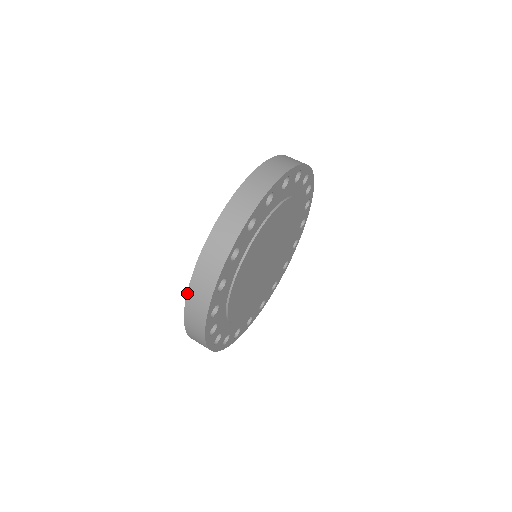
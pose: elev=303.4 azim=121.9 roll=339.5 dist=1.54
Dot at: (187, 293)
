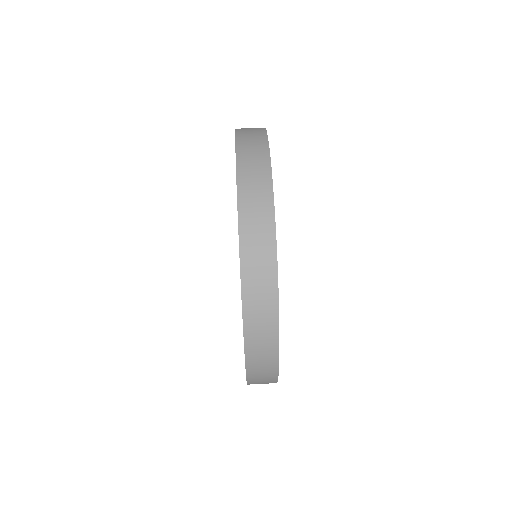
Dot at: (242, 306)
